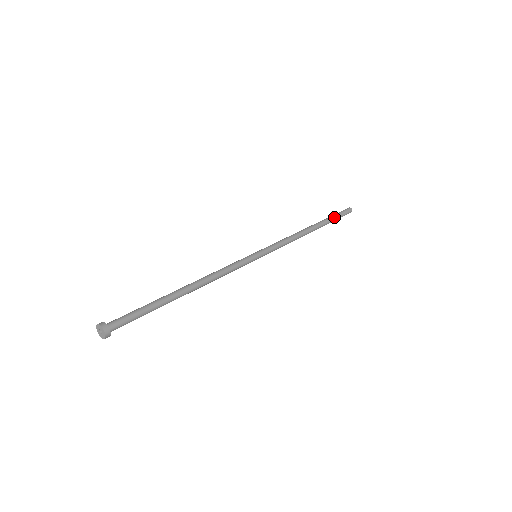
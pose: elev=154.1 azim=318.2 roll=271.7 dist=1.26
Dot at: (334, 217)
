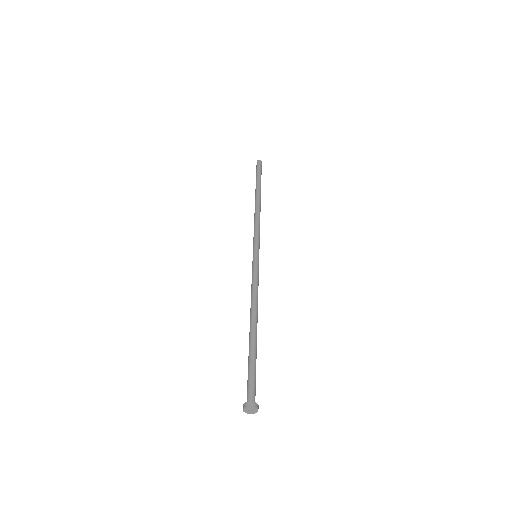
Dot at: occluded
